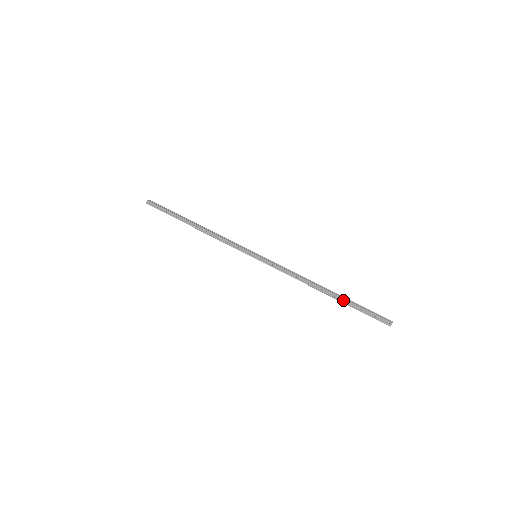
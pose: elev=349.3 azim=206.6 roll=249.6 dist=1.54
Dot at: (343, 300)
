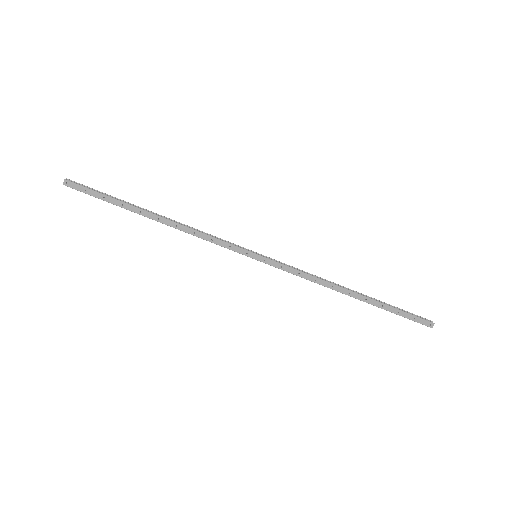
Dot at: (377, 303)
